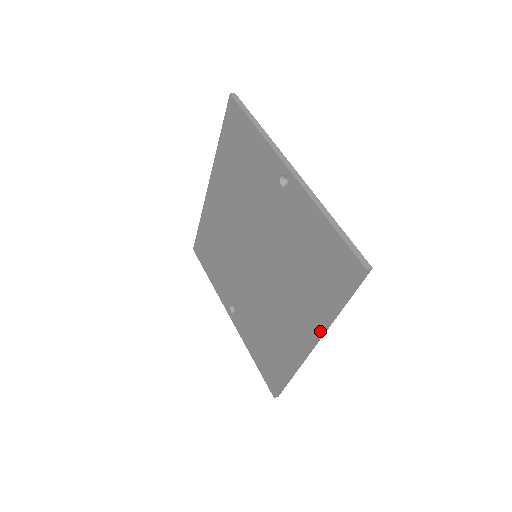
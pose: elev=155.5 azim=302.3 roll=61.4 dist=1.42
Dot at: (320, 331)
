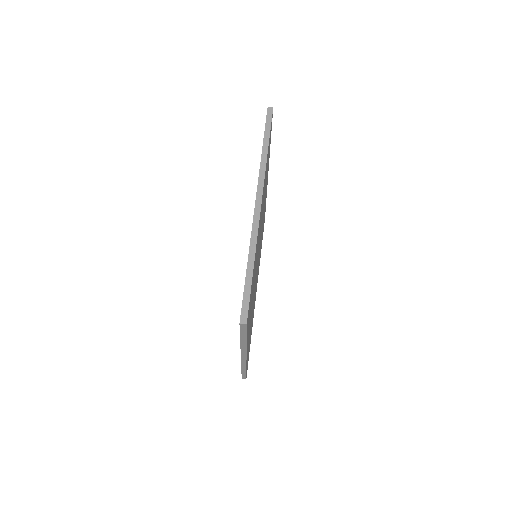
Dot at: occluded
